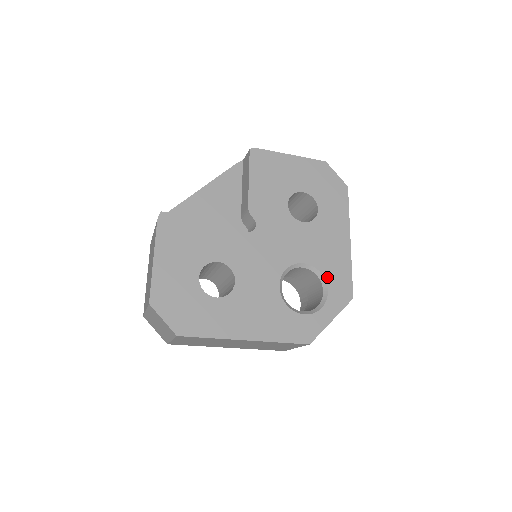
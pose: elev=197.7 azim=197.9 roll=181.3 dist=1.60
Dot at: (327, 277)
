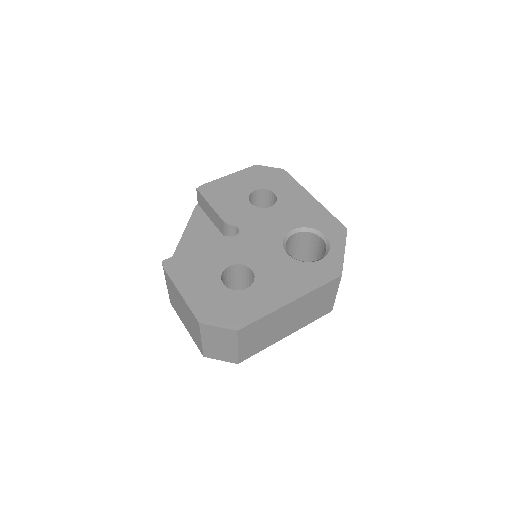
Dot at: (317, 228)
